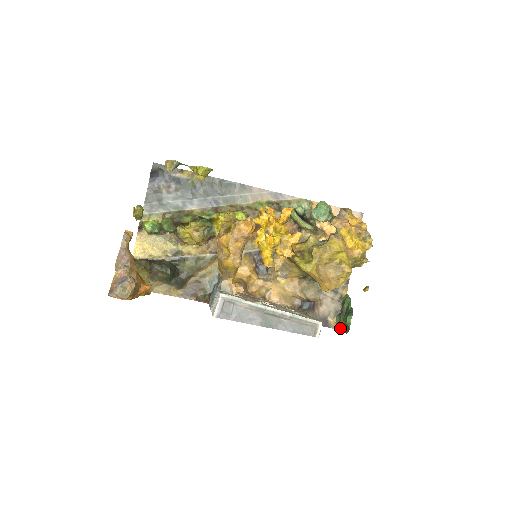
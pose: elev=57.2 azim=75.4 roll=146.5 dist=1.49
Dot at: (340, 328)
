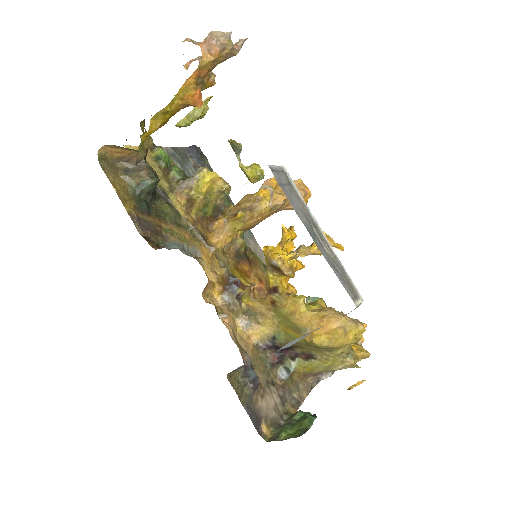
Dot at: (282, 435)
